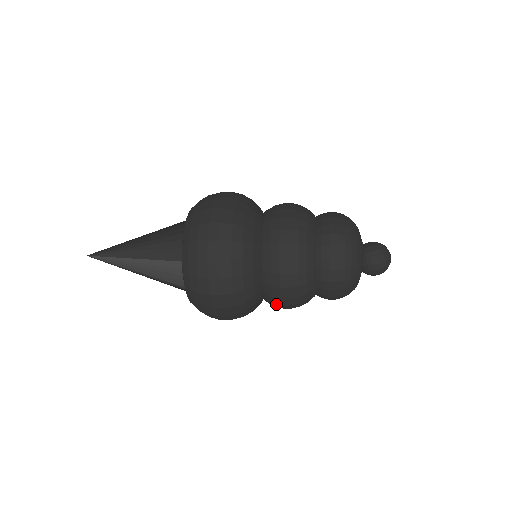
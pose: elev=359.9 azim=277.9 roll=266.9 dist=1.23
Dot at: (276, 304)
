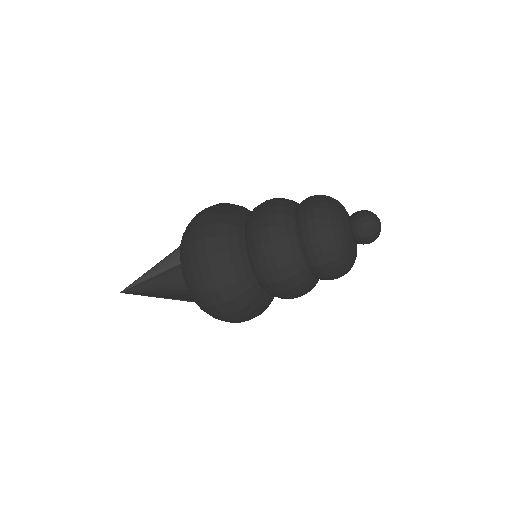
Dot at: (257, 247)
